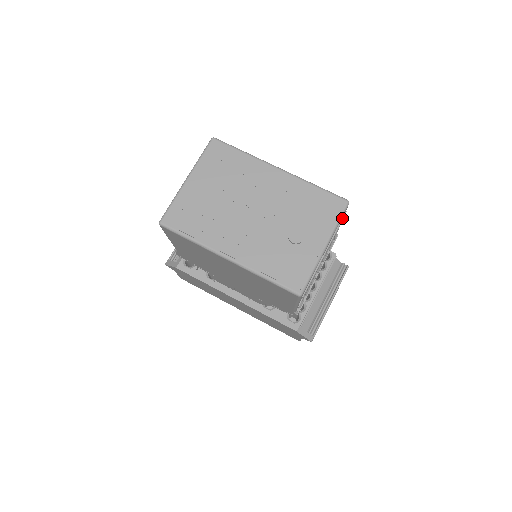
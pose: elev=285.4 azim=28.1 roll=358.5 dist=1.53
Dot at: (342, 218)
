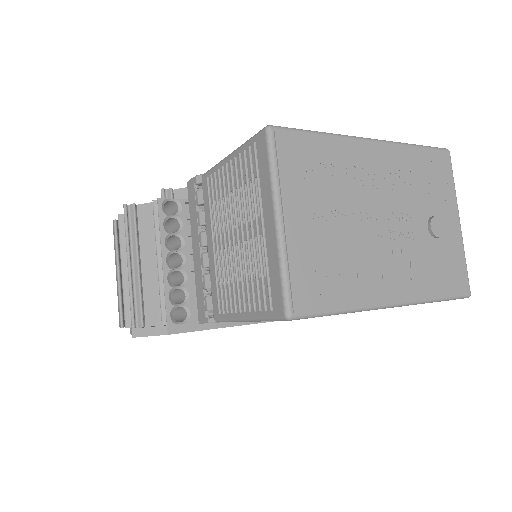
Dot at: occluded
